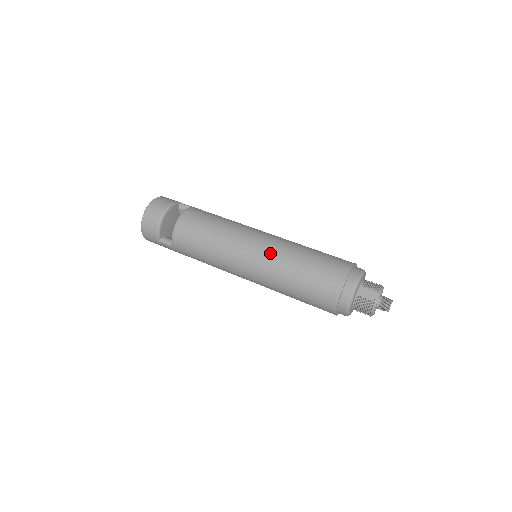
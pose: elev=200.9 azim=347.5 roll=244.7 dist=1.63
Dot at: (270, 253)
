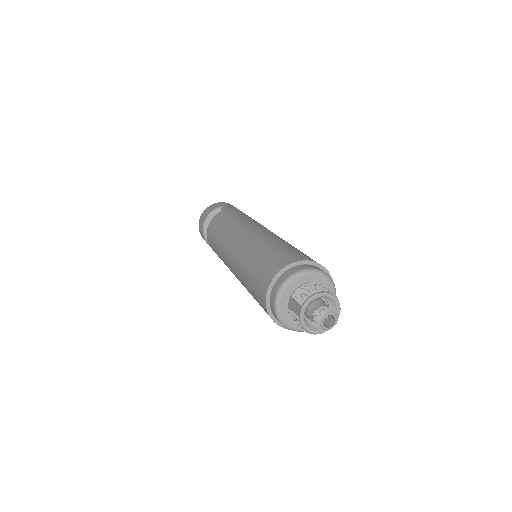
Dot at: (235, 260)
